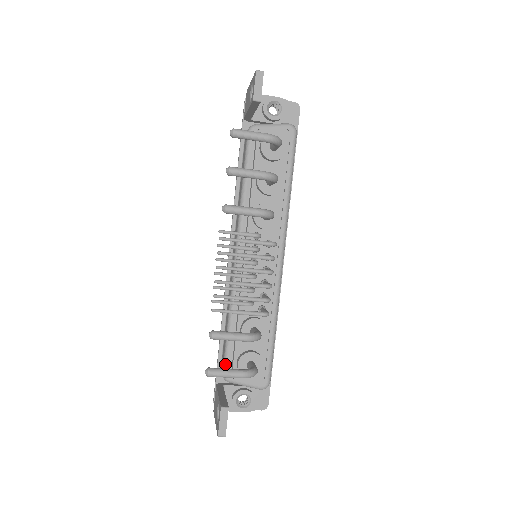
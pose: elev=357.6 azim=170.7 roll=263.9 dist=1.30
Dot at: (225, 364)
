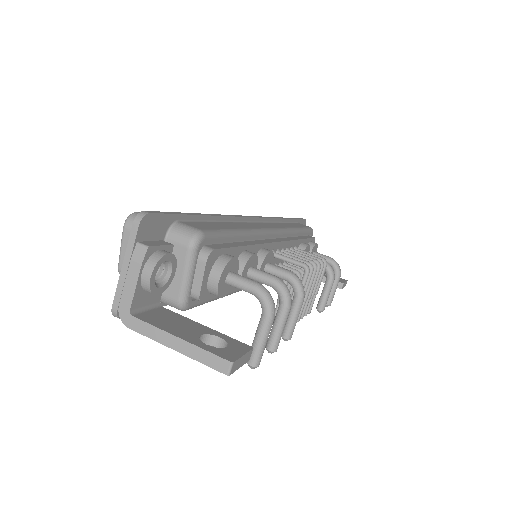
Dot at: occluded
